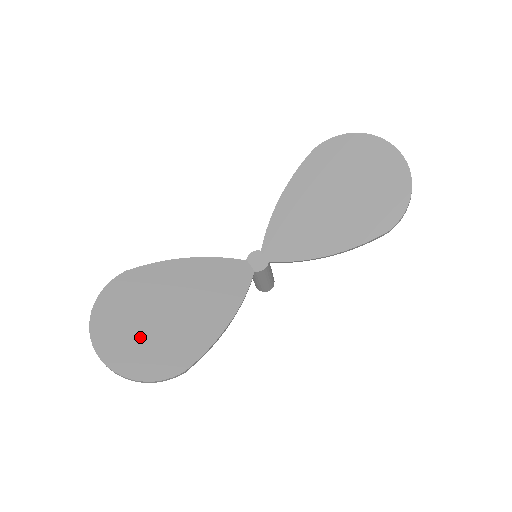
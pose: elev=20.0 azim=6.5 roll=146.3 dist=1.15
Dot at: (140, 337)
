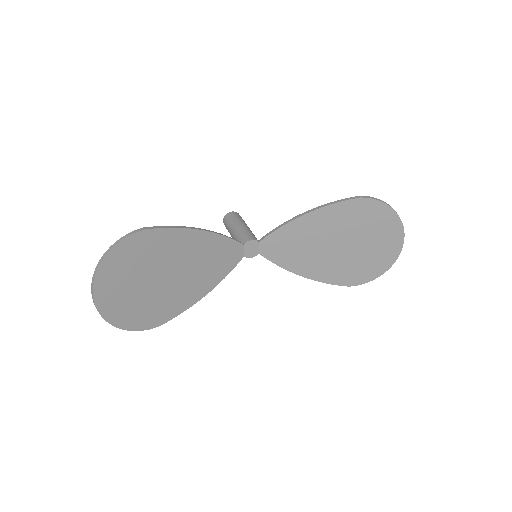
Dot at: (135, 295)
